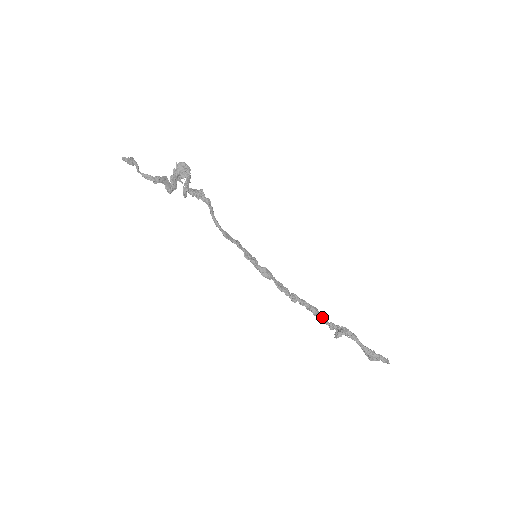
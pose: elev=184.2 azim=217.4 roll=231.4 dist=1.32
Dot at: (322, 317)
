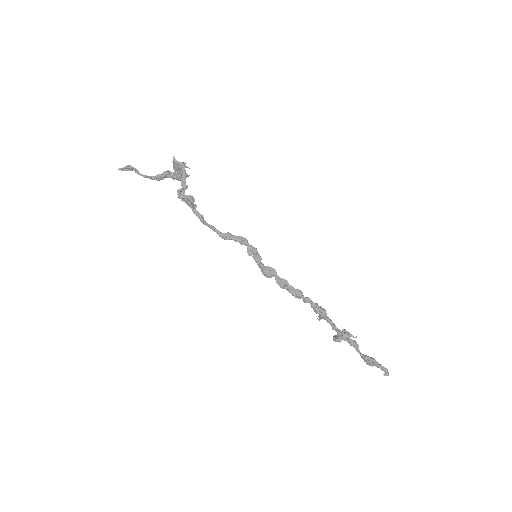
Dot at: (324, 318)
